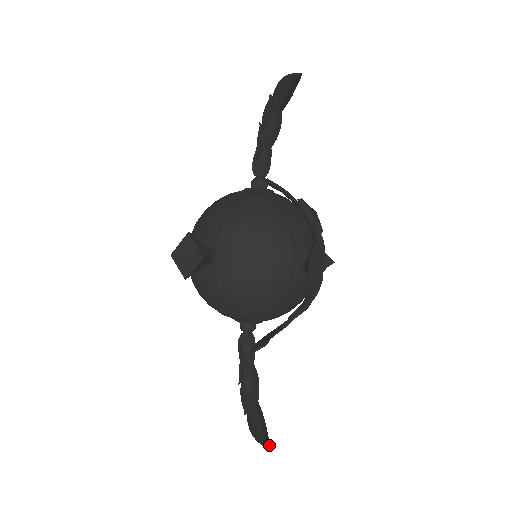
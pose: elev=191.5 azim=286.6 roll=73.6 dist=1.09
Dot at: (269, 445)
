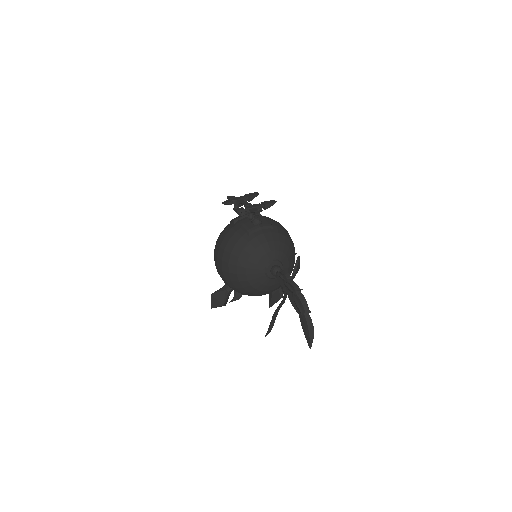
Dot at: occluded
